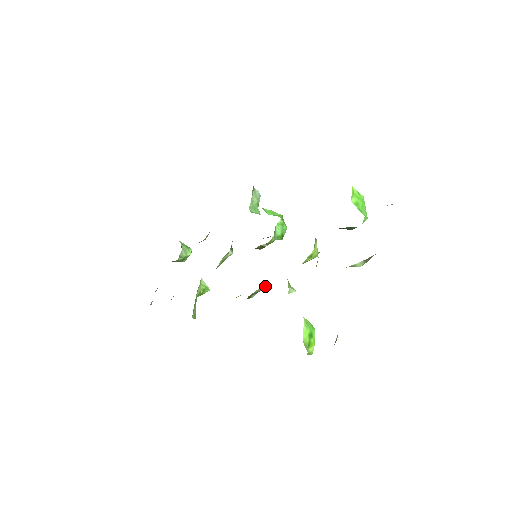
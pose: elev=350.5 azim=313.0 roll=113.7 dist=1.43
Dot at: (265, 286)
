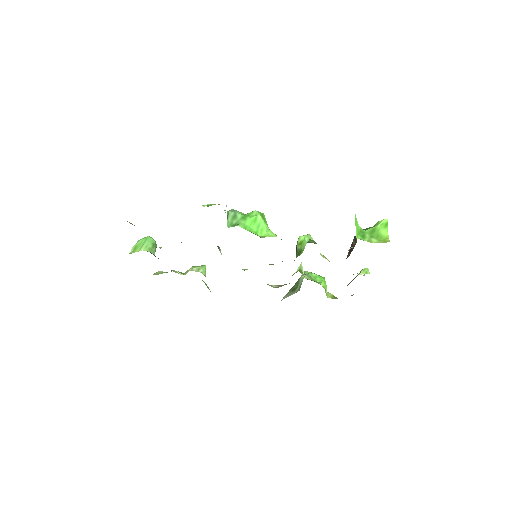
Dot at: occluded
